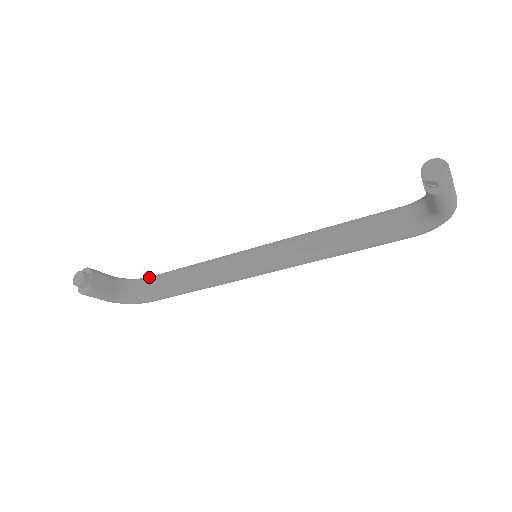
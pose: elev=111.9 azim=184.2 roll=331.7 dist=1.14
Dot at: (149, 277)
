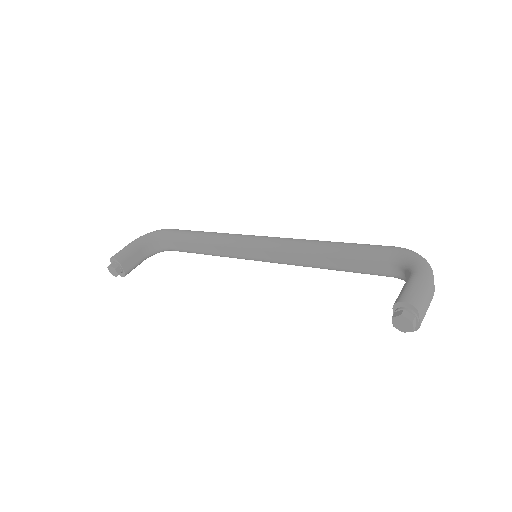
Dot at: (165, 235)
